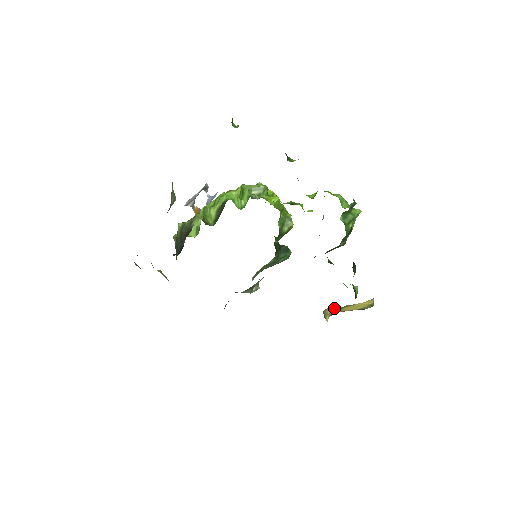
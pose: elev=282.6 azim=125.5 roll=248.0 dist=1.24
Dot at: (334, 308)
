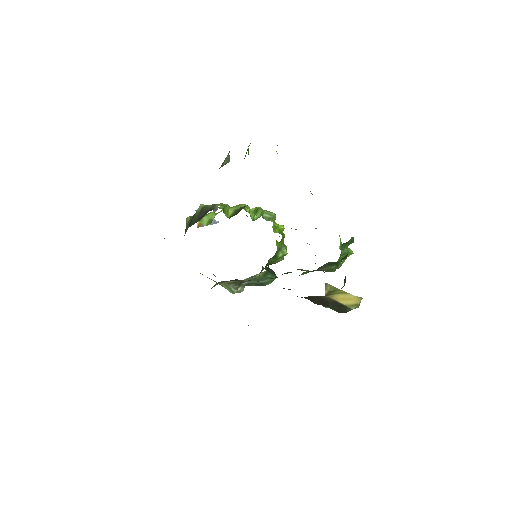
Dot at: (333, 287)
